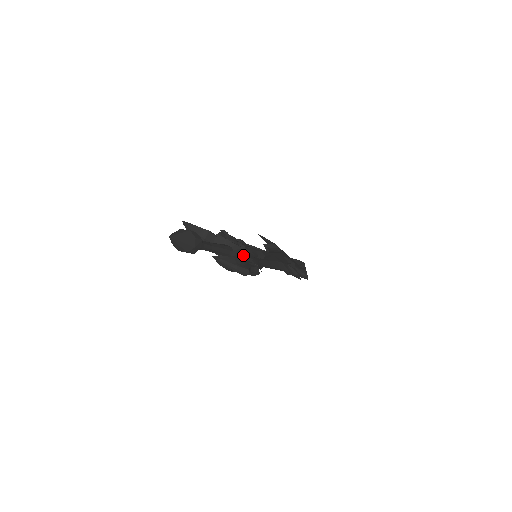
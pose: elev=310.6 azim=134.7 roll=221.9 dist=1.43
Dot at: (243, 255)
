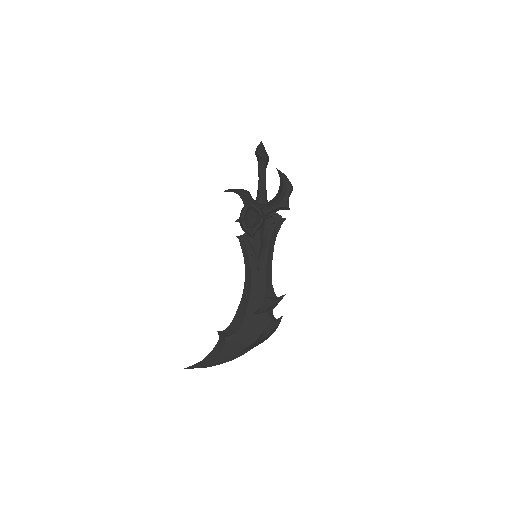
Dot at: occluded
